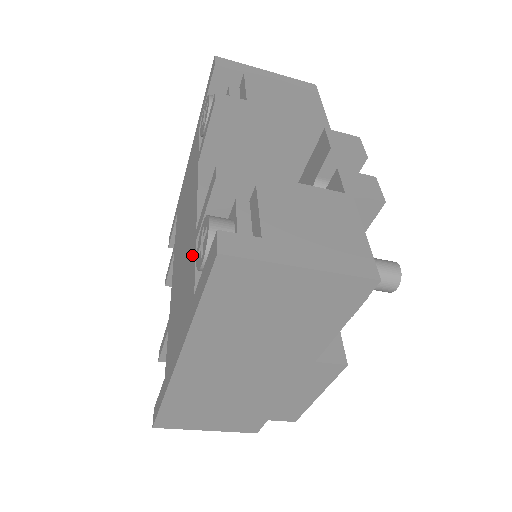
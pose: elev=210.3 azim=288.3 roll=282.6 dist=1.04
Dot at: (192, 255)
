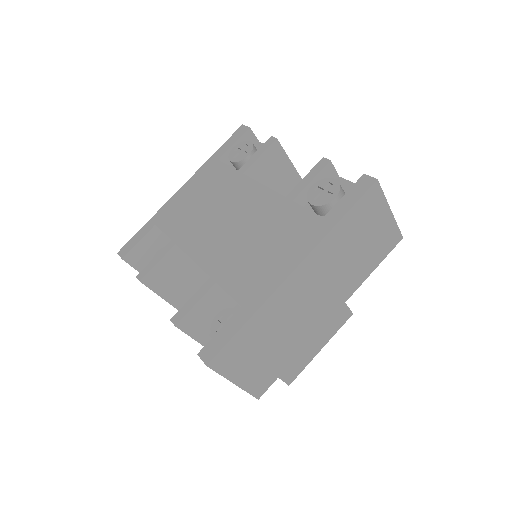
Dot at: (287, 209)
